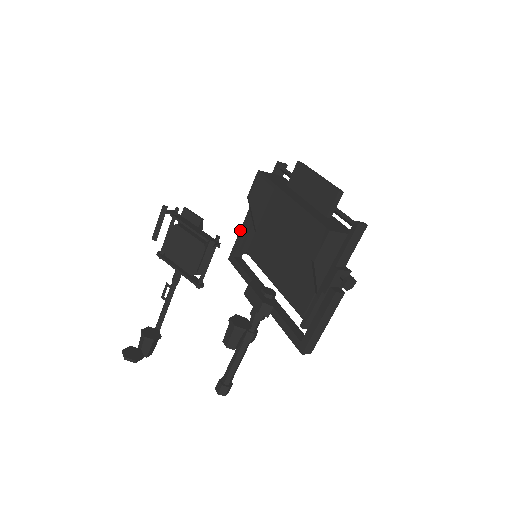
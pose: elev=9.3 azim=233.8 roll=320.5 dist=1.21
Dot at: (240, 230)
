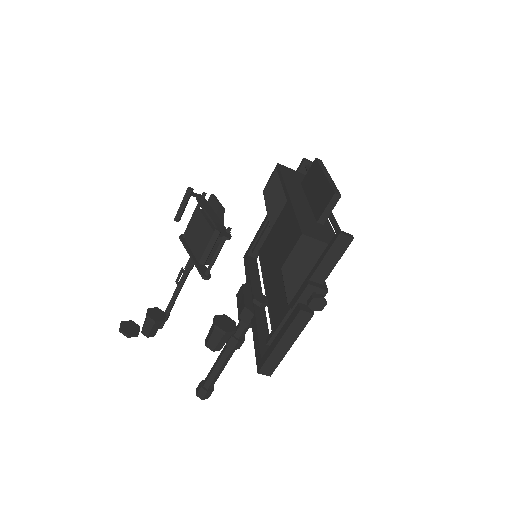
Dot at: (259, 228)
